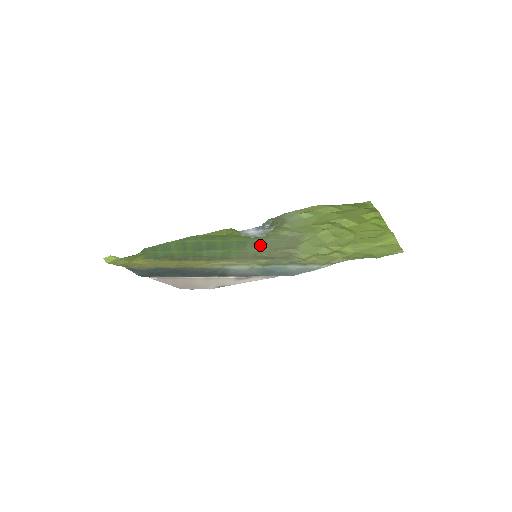
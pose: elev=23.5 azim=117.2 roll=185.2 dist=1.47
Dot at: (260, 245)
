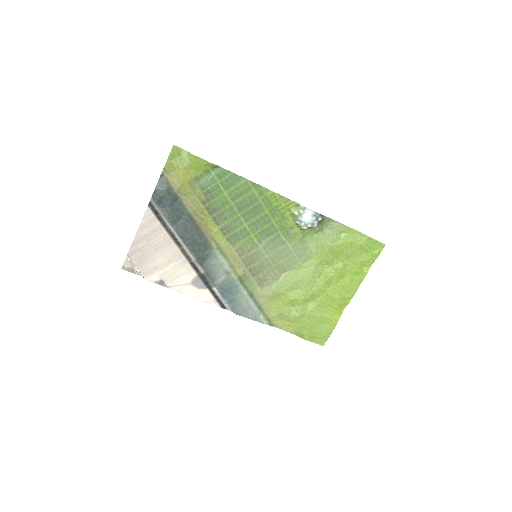
Dot at: (274, 245)
